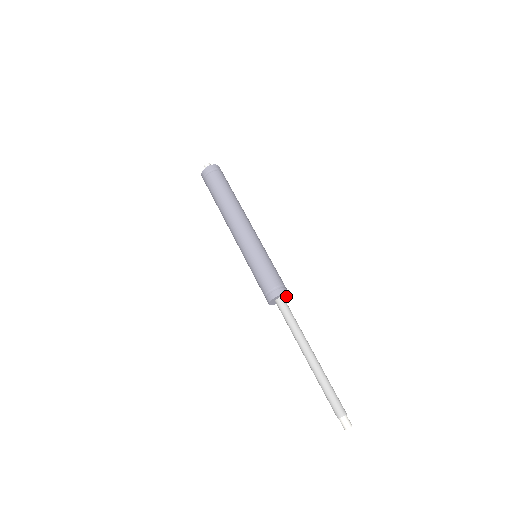
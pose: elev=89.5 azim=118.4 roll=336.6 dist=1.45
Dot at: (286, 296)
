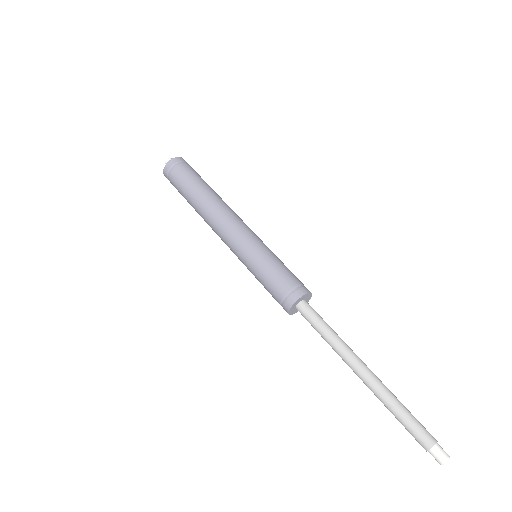
Dot at: (307, 295)
